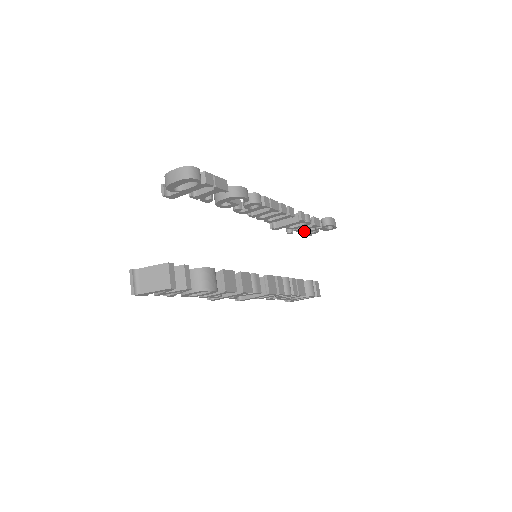
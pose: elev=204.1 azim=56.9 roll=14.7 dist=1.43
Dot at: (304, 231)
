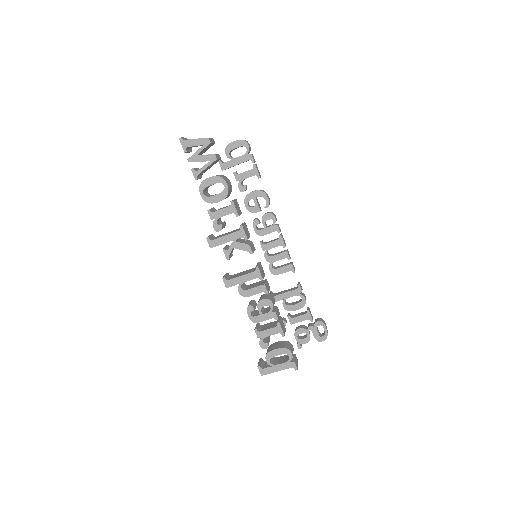
Dot at: (296, 329)
